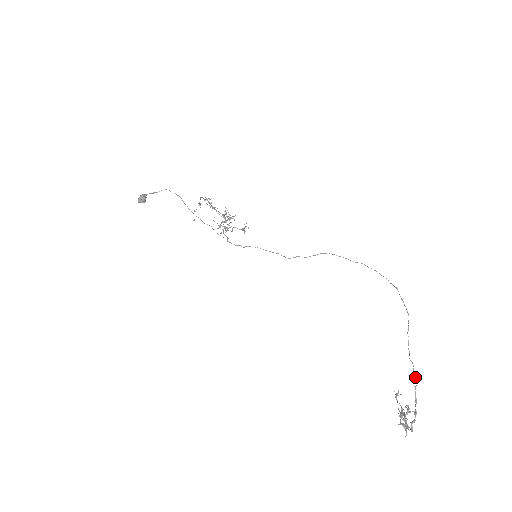
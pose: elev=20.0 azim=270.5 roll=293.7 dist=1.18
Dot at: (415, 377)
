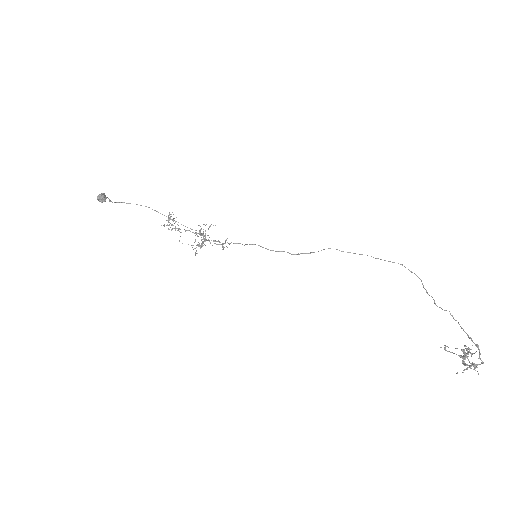
Dot at: occluded
